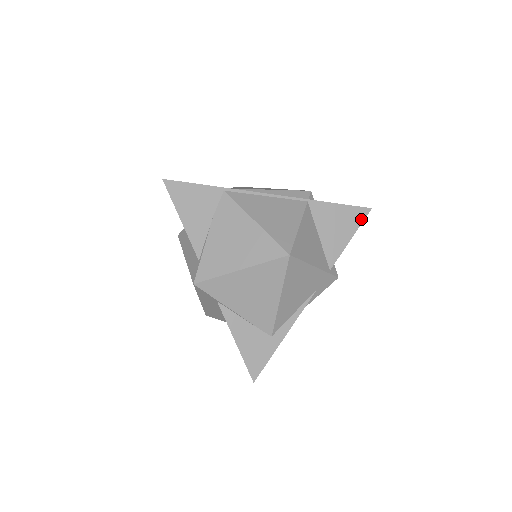
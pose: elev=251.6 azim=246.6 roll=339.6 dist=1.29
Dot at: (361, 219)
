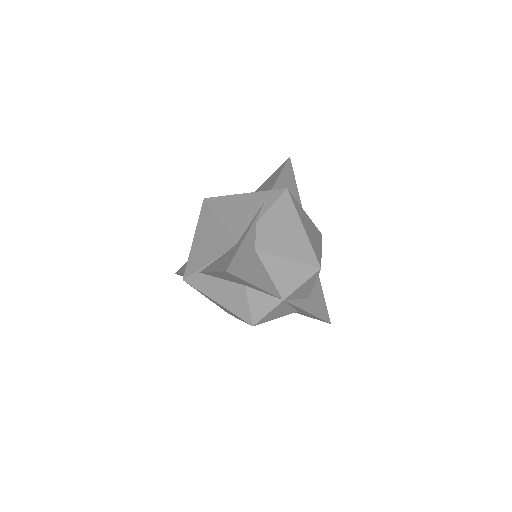
Dot at: (284, 164)
